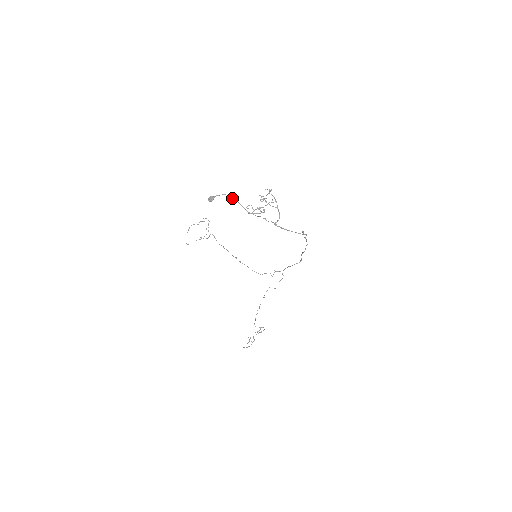
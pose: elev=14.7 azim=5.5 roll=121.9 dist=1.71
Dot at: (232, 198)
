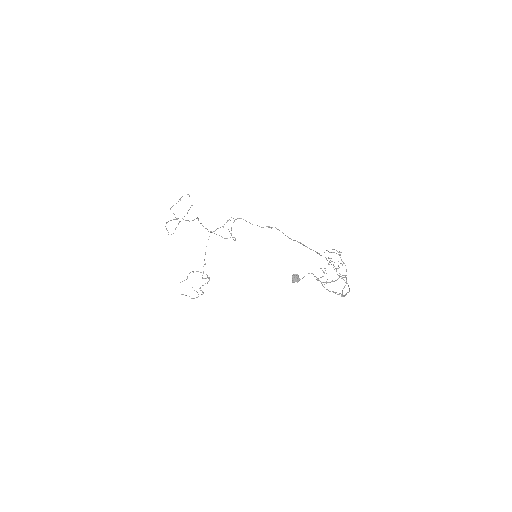
Dot at: (315, 276)
